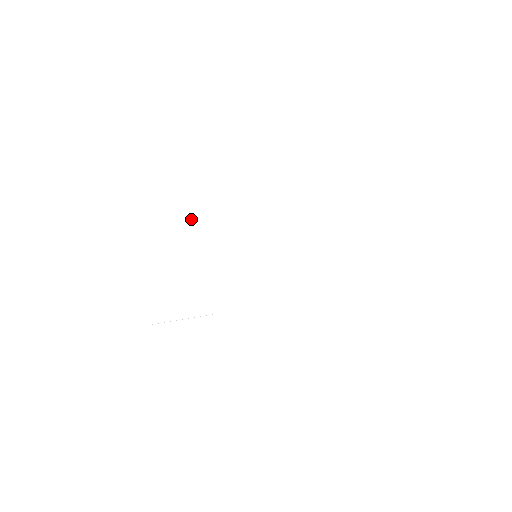
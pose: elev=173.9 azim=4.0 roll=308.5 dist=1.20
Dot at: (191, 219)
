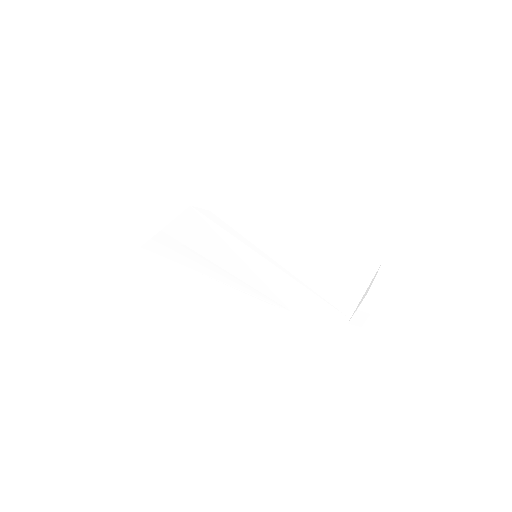
Dot at: (236, 221)
